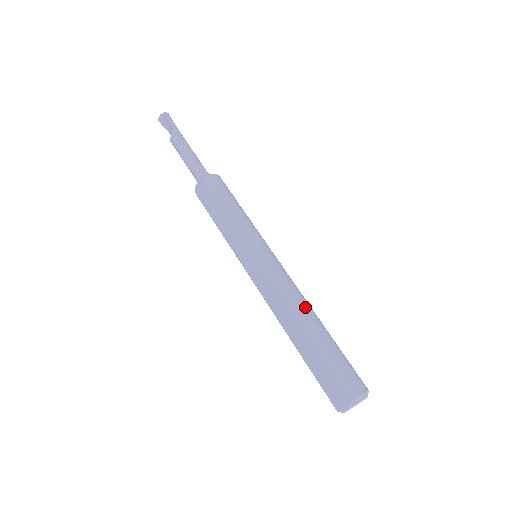
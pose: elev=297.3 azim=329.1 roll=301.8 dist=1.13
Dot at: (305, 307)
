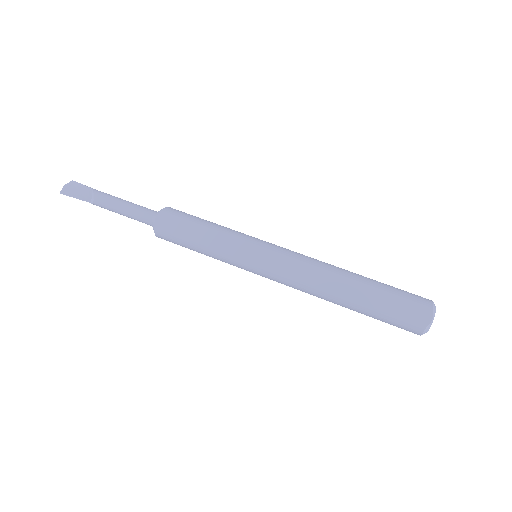
Dot at: occluded
